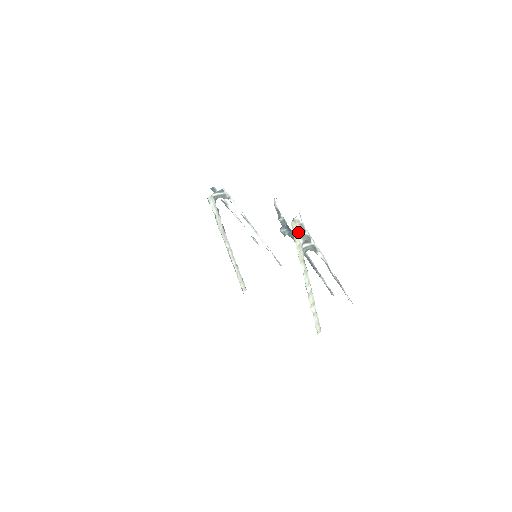
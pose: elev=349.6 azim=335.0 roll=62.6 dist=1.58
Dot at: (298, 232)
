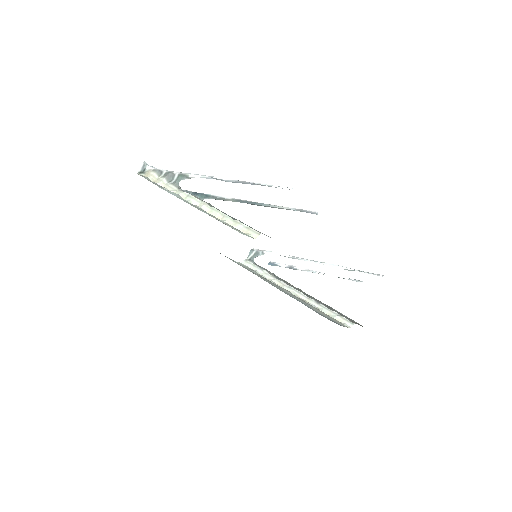
Dot at: (155, 176)
